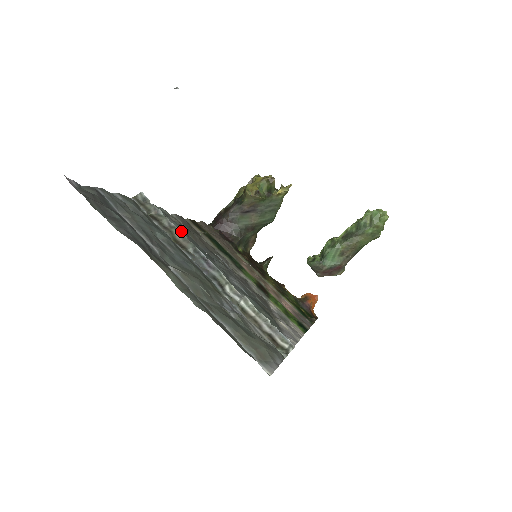
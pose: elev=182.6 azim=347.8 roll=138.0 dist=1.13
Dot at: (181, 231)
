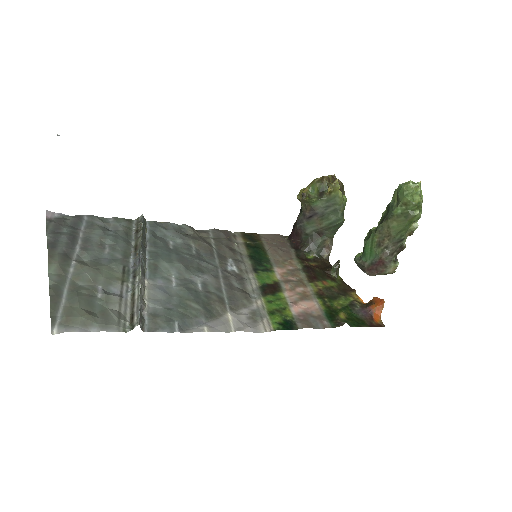
Dot at: (177, 240)
